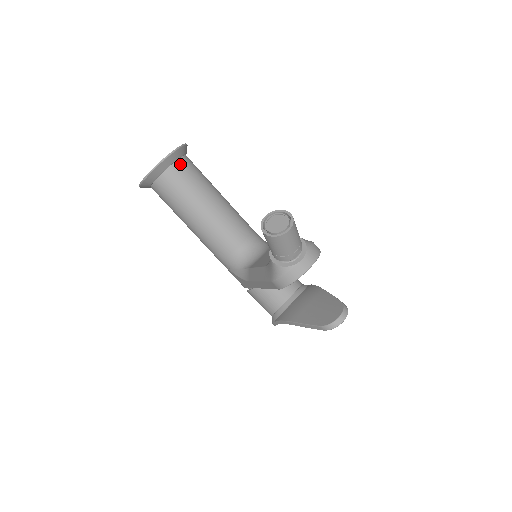
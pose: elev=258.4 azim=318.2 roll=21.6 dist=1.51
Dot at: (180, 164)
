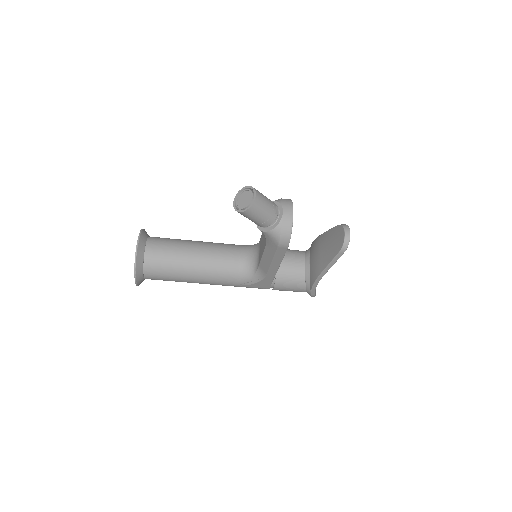
Dot at: (150, 243)
